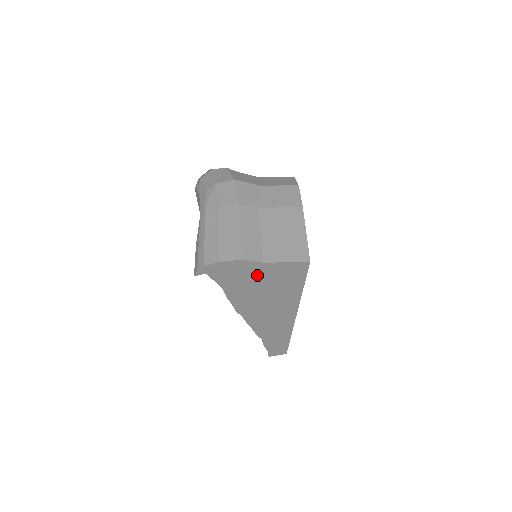
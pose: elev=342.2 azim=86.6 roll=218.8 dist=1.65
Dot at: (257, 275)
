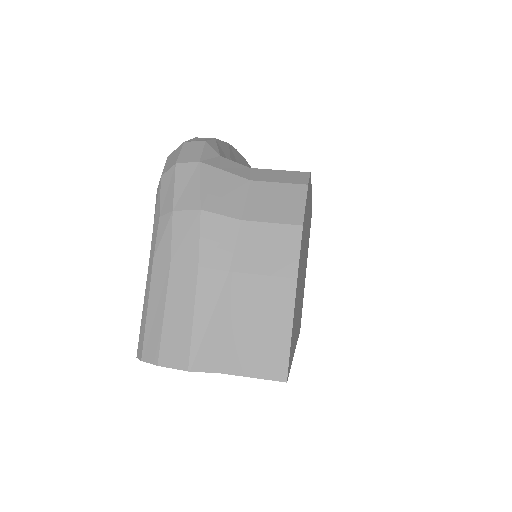
Dot at: occluded
